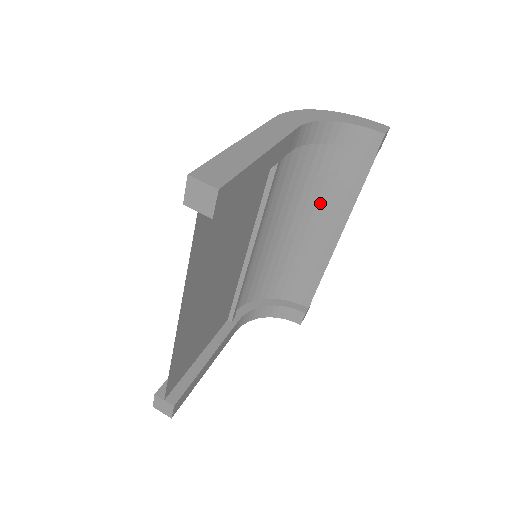
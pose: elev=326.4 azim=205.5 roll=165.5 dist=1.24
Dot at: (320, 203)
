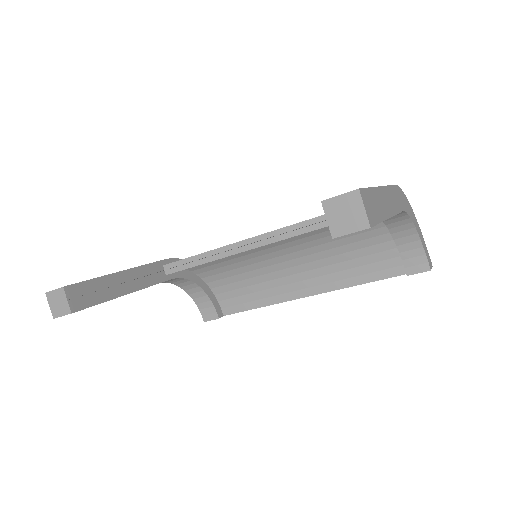
Dot at: (328, 261)
